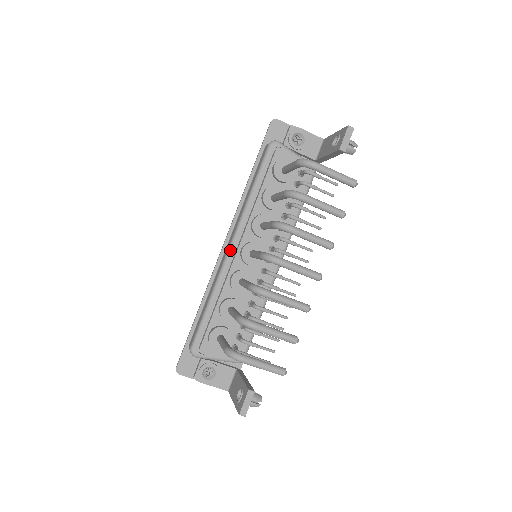
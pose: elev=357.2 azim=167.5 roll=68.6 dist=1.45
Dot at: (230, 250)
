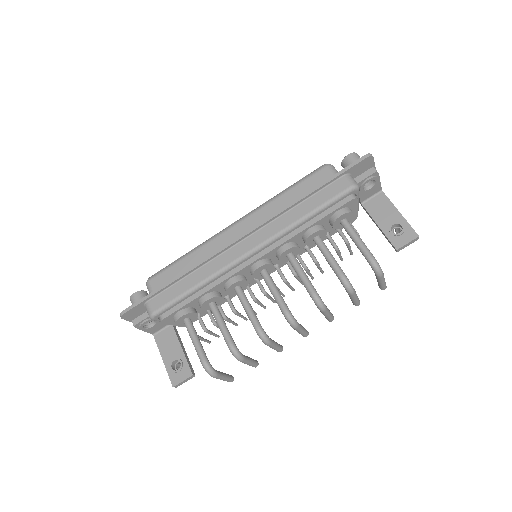
Dot at: (247, 257)
